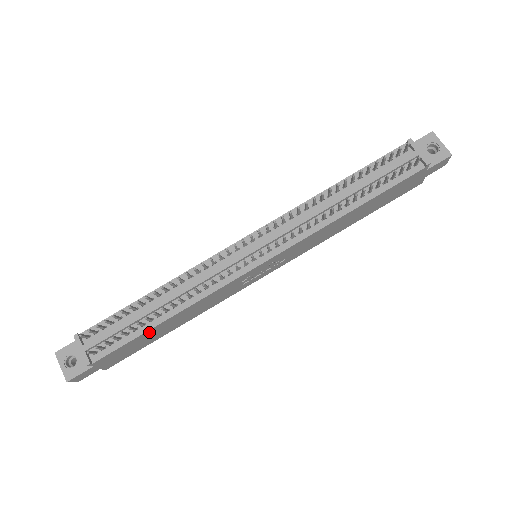
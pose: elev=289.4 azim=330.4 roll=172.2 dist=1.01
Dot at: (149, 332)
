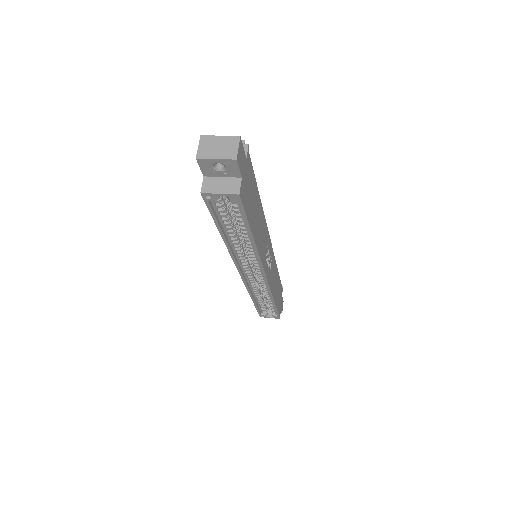
Dot at: (256, 194)
